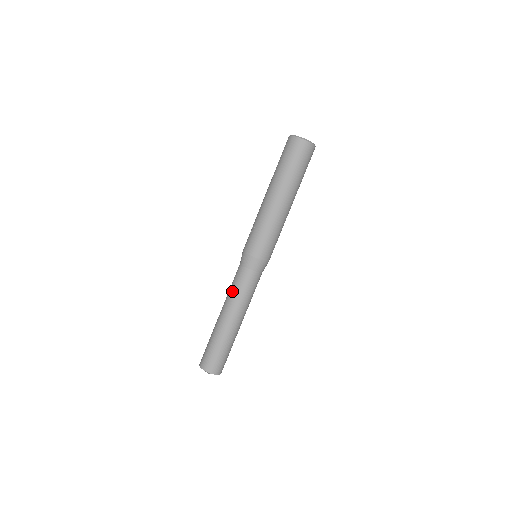
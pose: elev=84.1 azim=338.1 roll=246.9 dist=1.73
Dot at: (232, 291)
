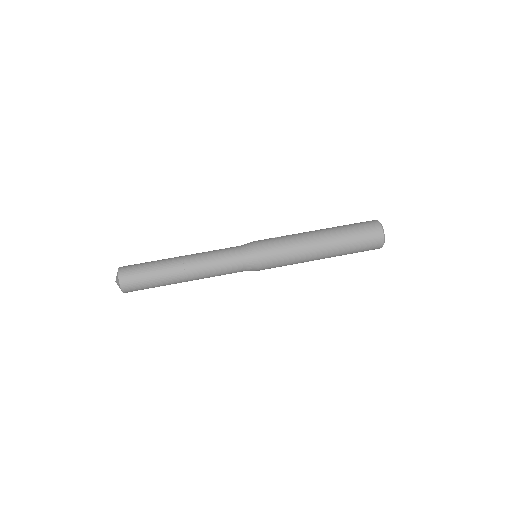
Dot at: (211, 252)
